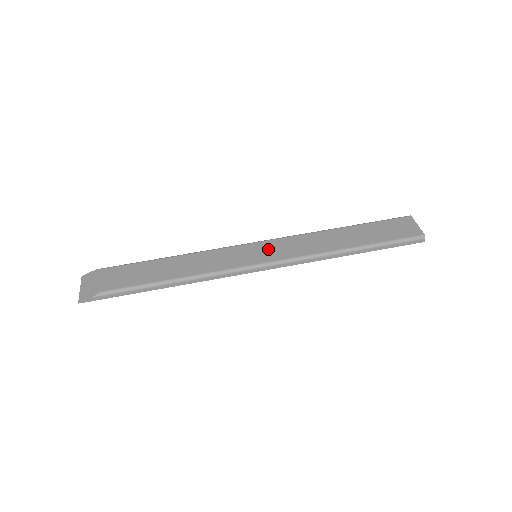
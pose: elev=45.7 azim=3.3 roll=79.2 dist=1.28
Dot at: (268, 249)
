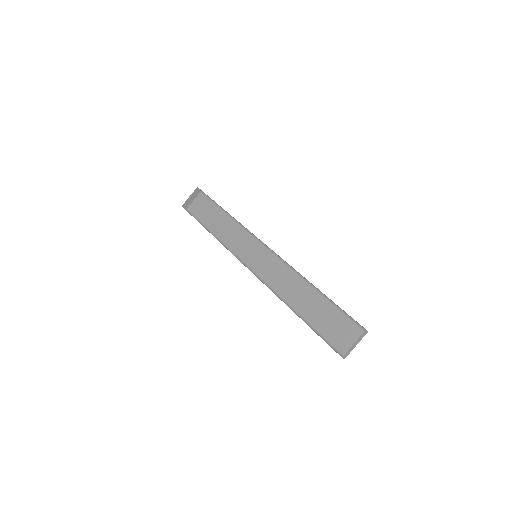
Dot at: (262, 259)
